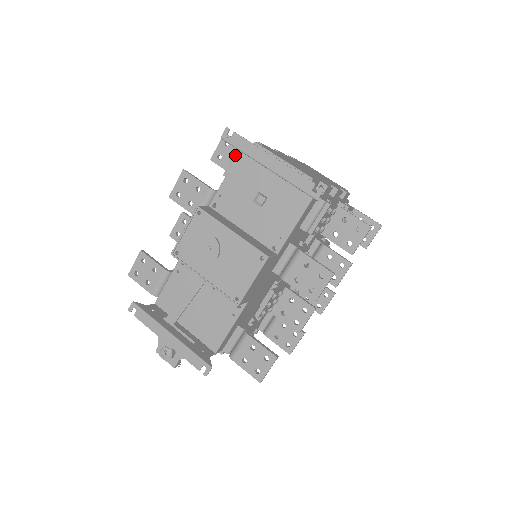
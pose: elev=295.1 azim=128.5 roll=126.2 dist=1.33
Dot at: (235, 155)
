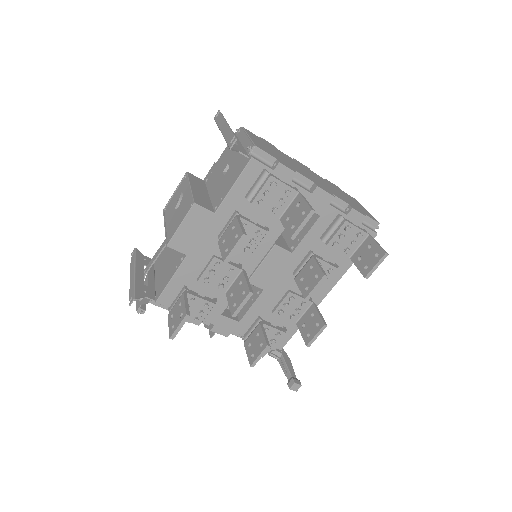
Dot at: occluded
